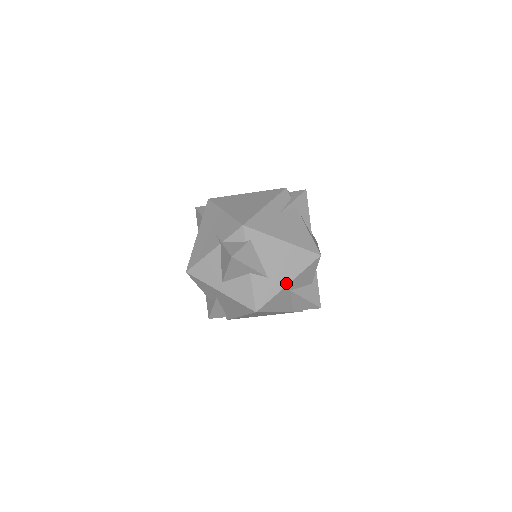
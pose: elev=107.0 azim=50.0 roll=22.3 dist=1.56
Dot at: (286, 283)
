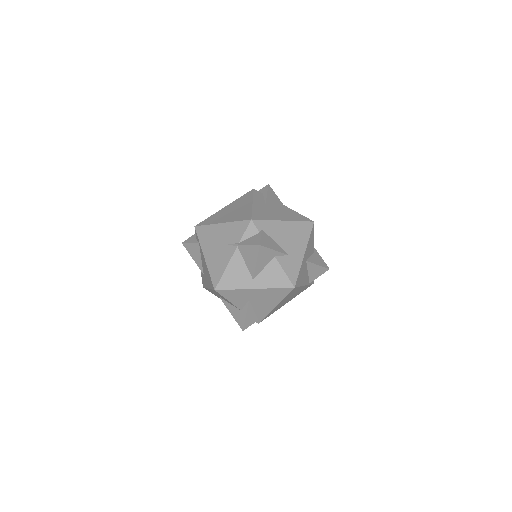
Dot at: (303, 254)
